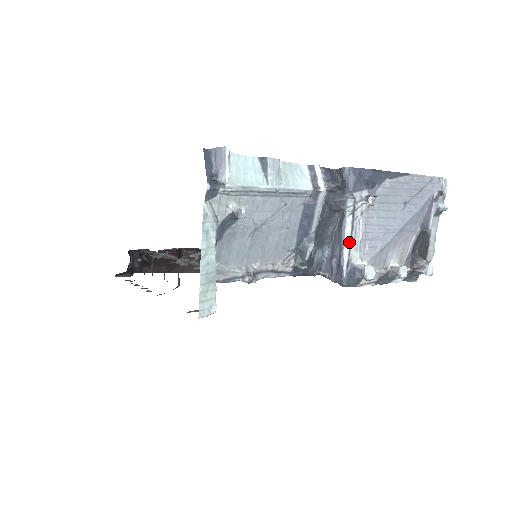
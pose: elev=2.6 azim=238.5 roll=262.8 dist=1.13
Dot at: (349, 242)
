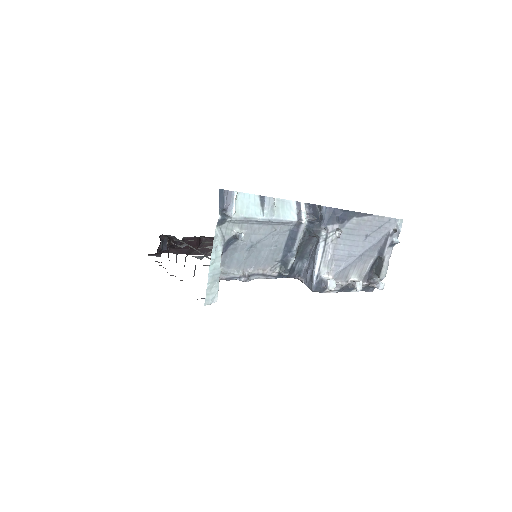
Dot at: (320, 261)
